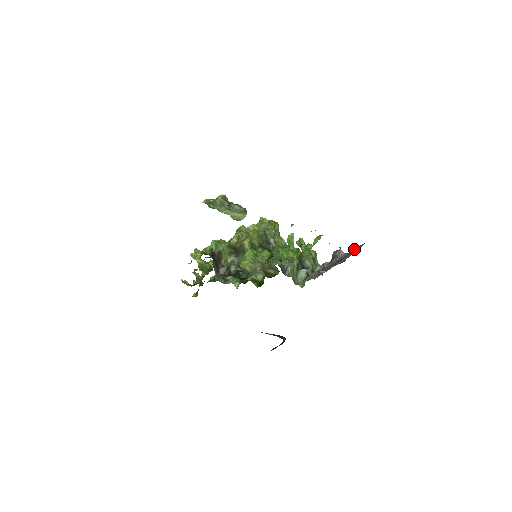
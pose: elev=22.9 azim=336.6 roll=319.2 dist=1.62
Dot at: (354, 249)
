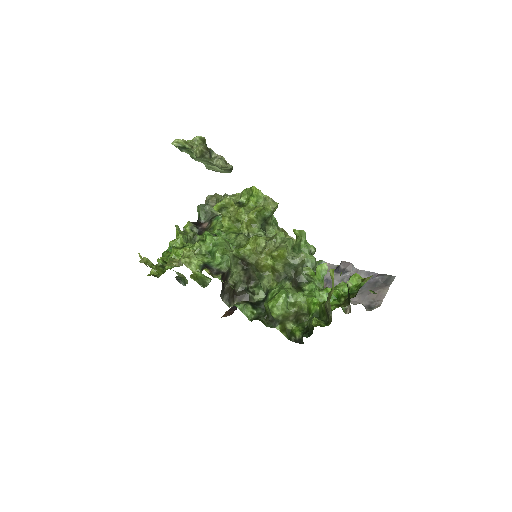
Dot at: (373, 275)
